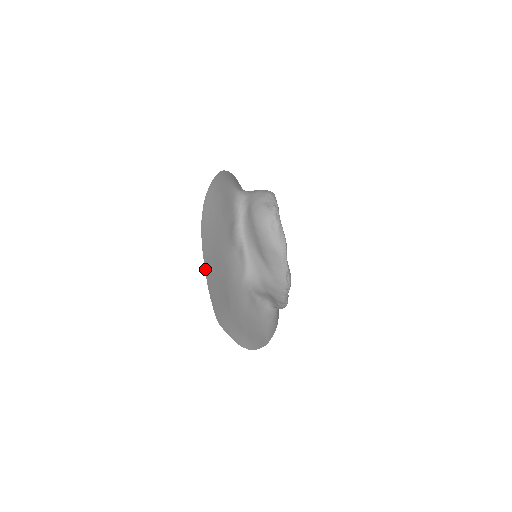
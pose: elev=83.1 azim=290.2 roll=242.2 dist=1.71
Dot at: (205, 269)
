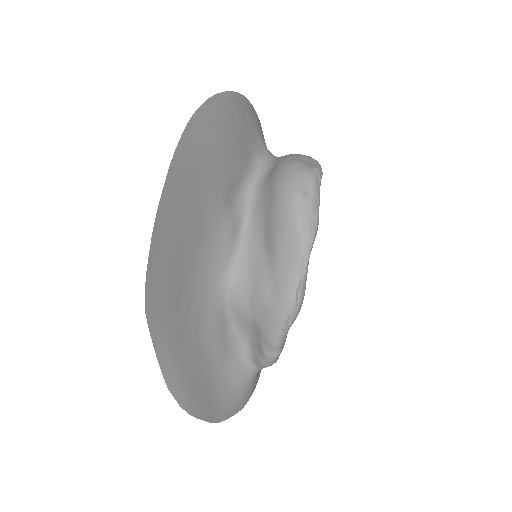
Dot at: (163, 190)
